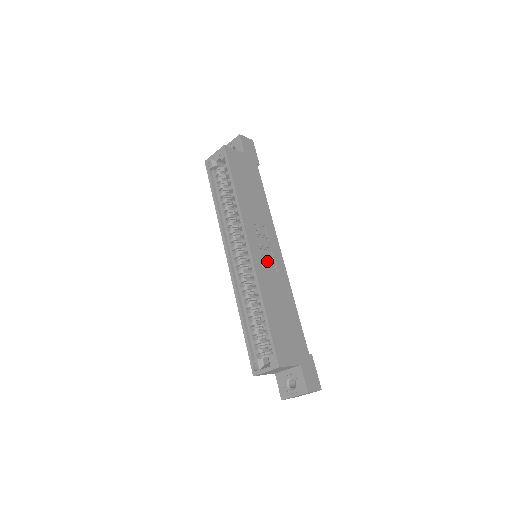
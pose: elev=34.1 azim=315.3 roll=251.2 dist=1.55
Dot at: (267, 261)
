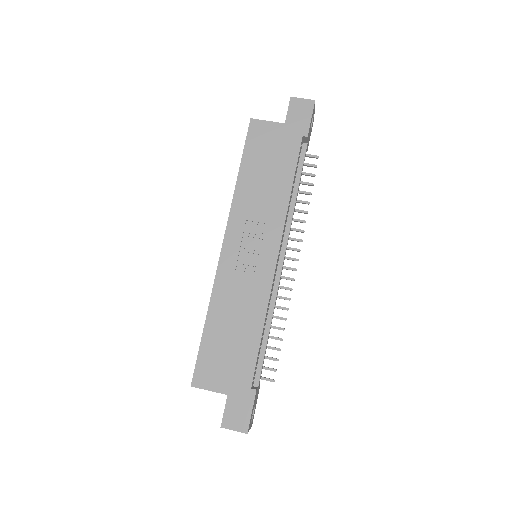
Dot at: (243, 267)
